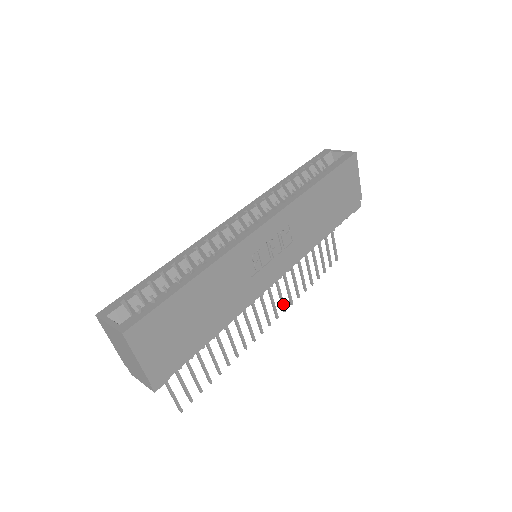
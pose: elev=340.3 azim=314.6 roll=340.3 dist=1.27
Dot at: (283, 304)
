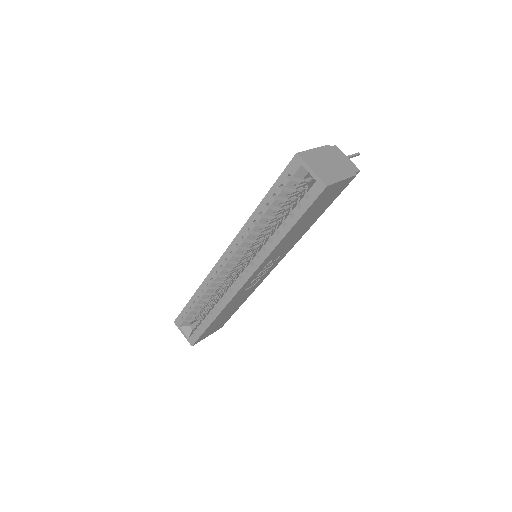
Dot at: occluded
